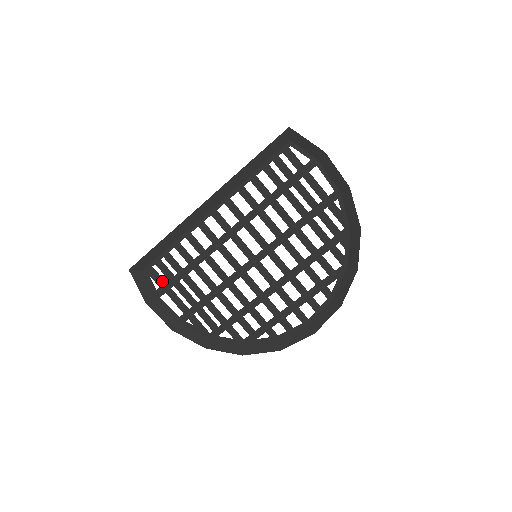
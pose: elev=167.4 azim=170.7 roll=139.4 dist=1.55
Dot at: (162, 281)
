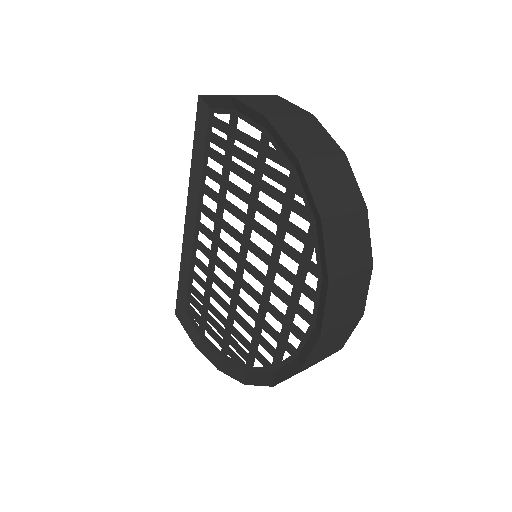
Dot at: (198, 317)
